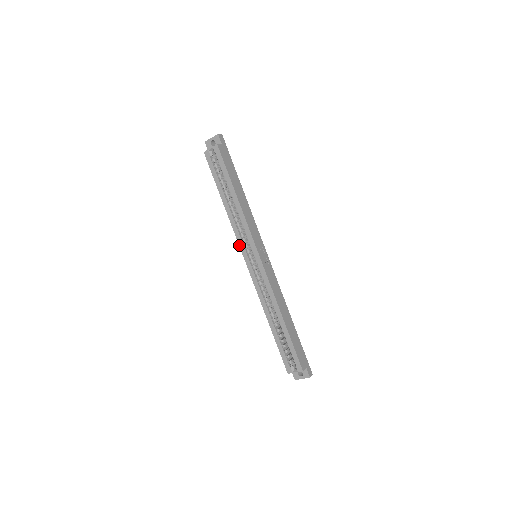
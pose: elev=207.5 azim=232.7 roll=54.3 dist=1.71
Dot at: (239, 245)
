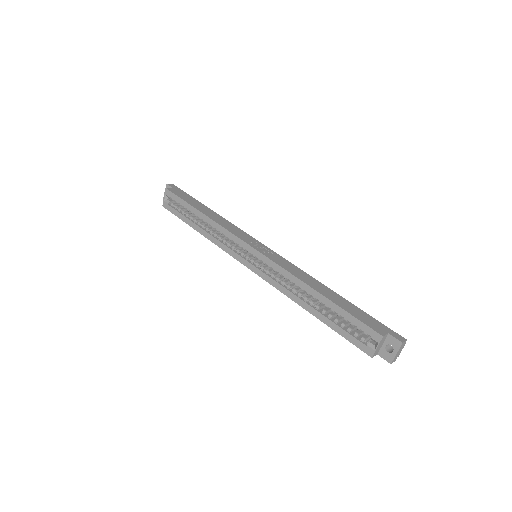
Dot at: (232, 256)
